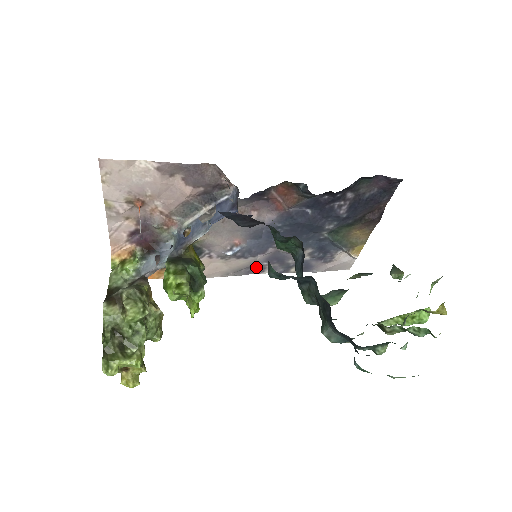
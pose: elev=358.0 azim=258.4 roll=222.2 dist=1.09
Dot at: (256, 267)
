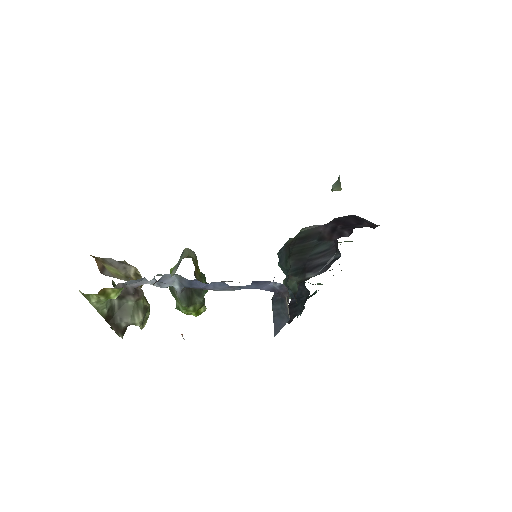
Dot at: occluded
